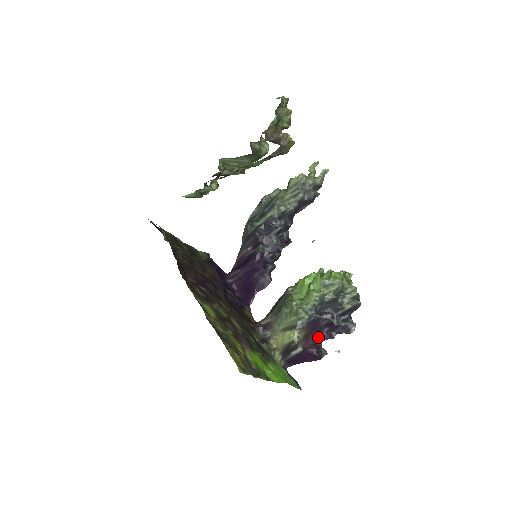
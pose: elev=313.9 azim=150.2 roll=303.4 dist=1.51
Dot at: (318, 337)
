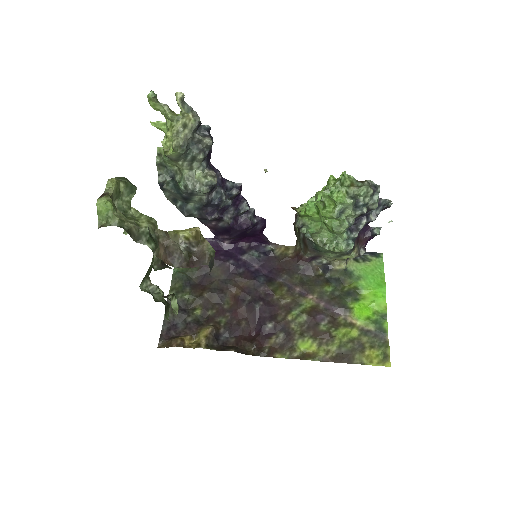
Dot at: occluded
